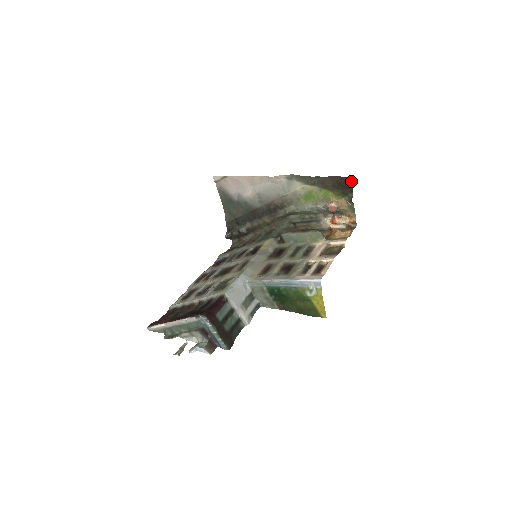
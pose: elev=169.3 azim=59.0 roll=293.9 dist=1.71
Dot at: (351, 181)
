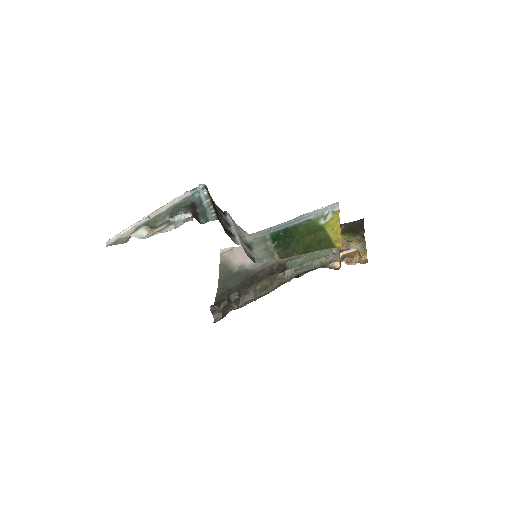
Dot at: (363, 222)
